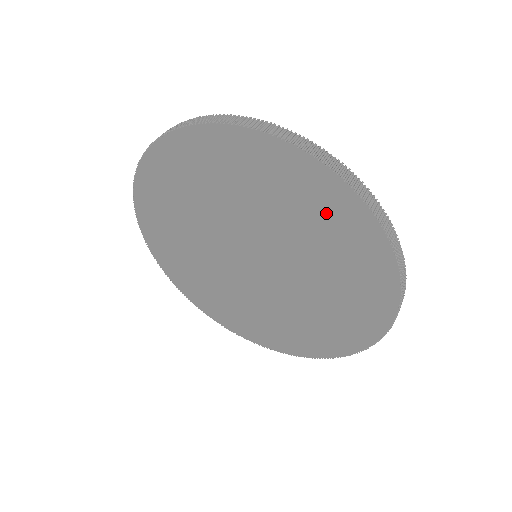
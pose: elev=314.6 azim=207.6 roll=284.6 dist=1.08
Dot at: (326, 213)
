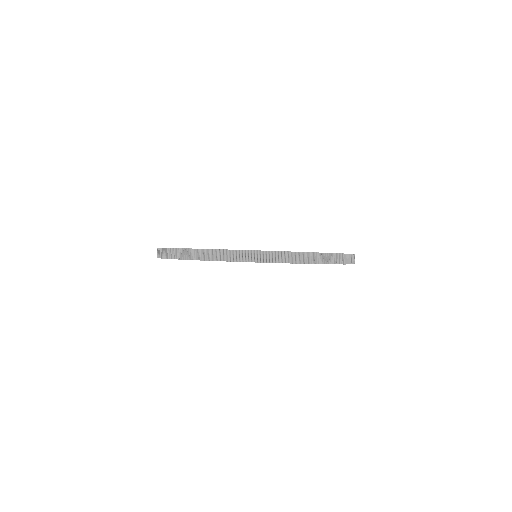
Dot at: occluded
